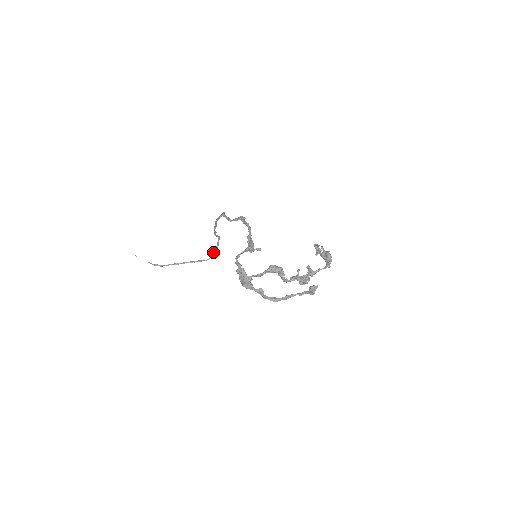
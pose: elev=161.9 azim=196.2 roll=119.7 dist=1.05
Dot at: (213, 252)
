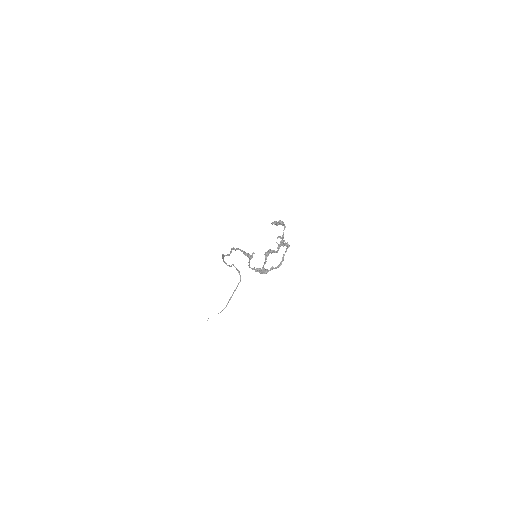
Dot at: occluded
